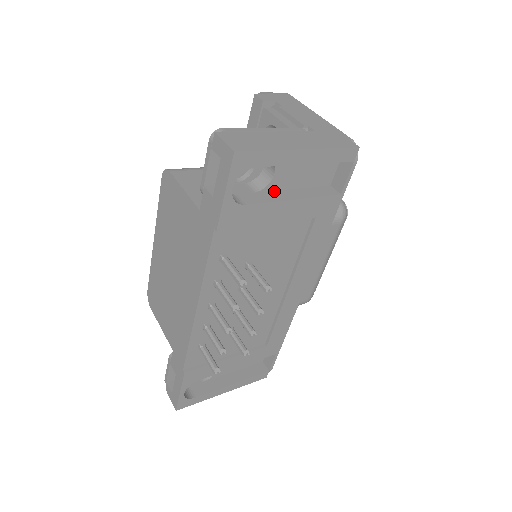
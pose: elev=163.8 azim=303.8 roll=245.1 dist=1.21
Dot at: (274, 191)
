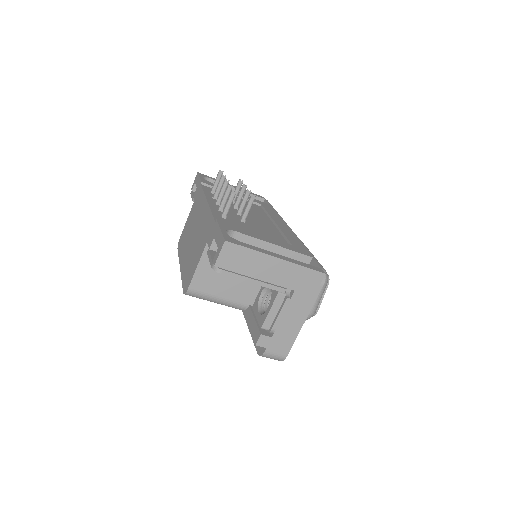
Dot at: occluded
